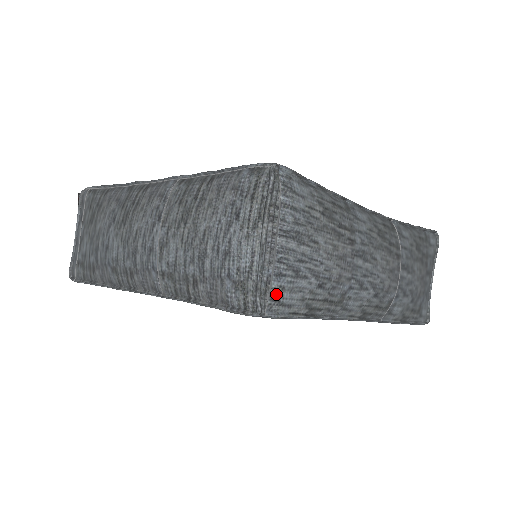
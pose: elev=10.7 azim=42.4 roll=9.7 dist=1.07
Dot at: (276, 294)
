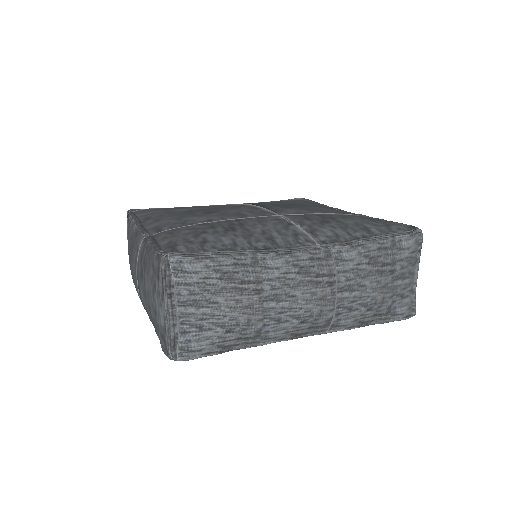
Dot at: (184, 346)
